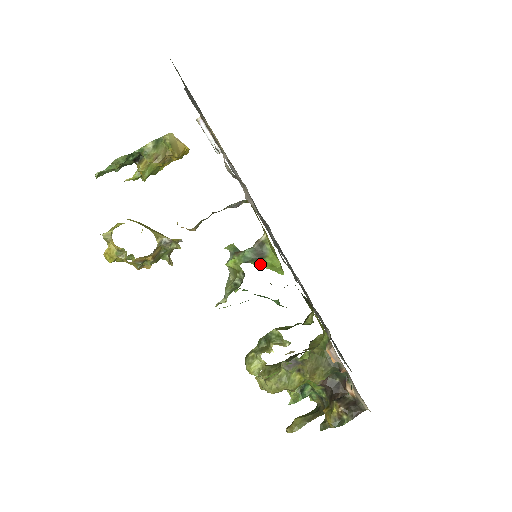
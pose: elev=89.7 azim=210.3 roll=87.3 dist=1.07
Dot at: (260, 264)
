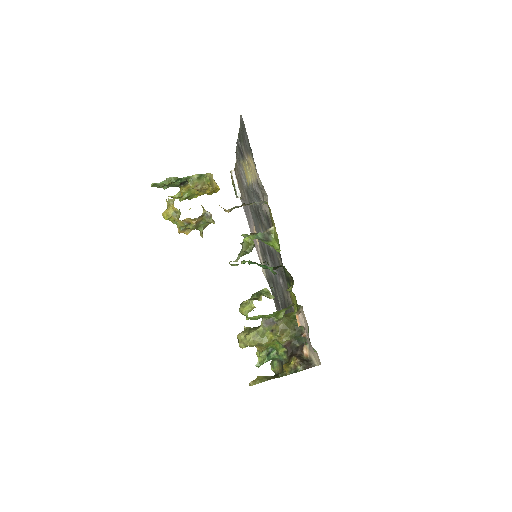
Dot at: (266, 243)
